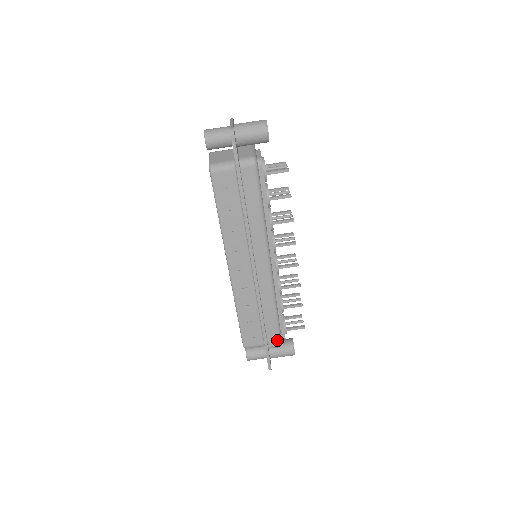
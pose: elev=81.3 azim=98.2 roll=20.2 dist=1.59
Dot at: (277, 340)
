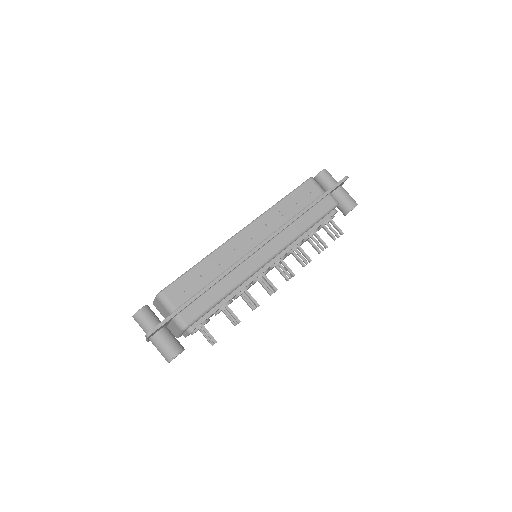
Dot at: (192, 318)
